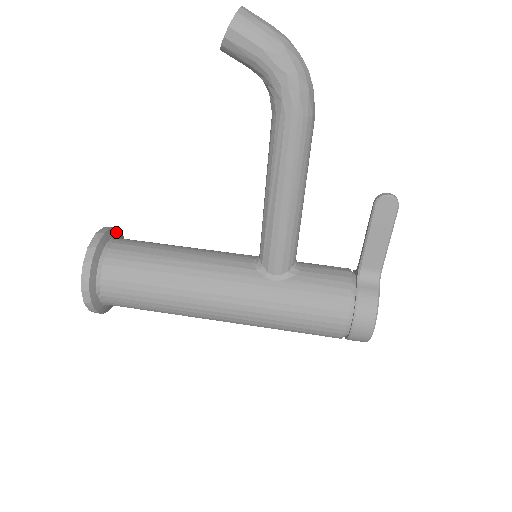
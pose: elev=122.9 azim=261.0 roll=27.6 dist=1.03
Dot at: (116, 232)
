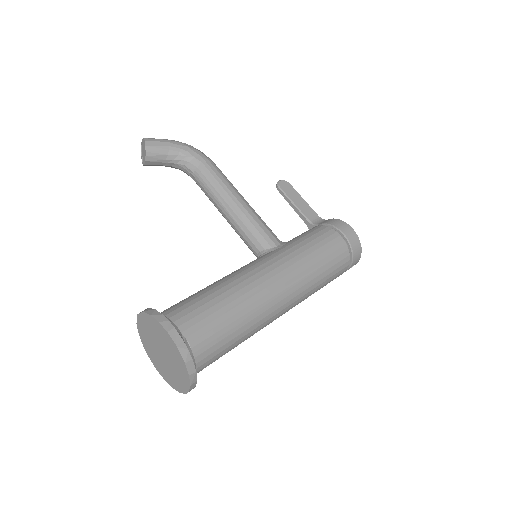
Dot at: occluded
